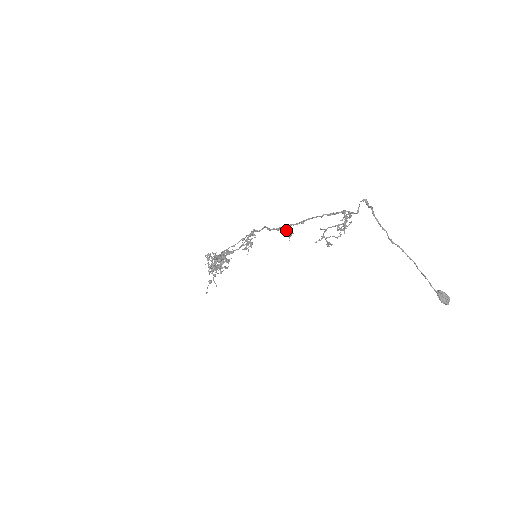
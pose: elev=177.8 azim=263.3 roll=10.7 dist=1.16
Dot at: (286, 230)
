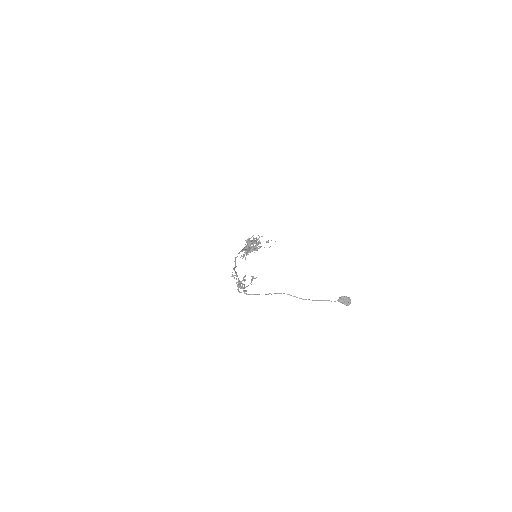
Dot at: (232, 274)
